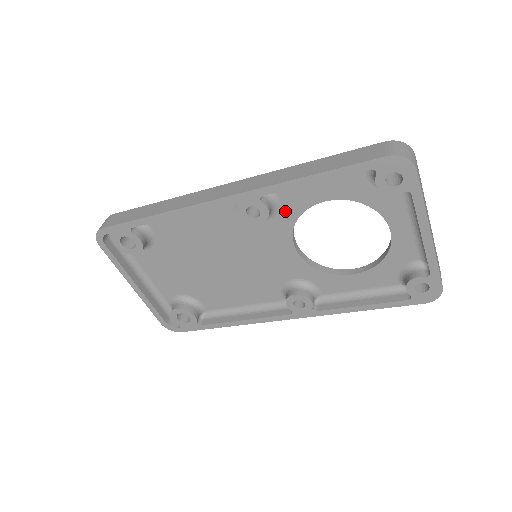
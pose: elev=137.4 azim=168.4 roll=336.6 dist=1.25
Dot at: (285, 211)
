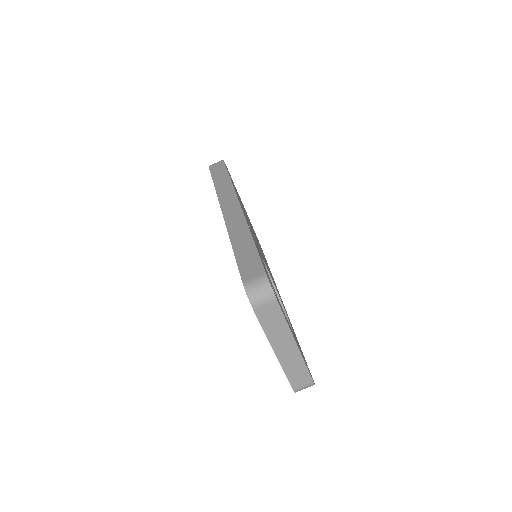
Dot at: occluded
